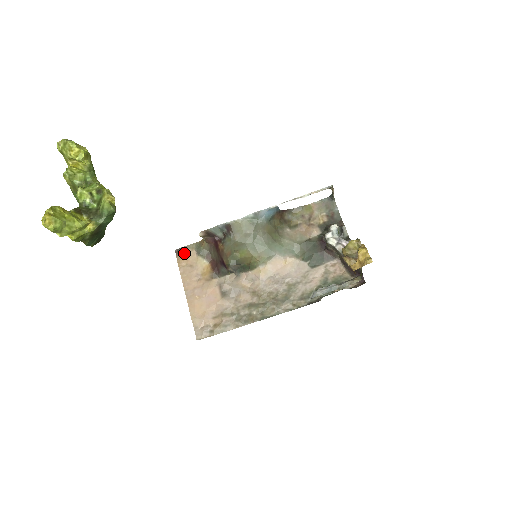
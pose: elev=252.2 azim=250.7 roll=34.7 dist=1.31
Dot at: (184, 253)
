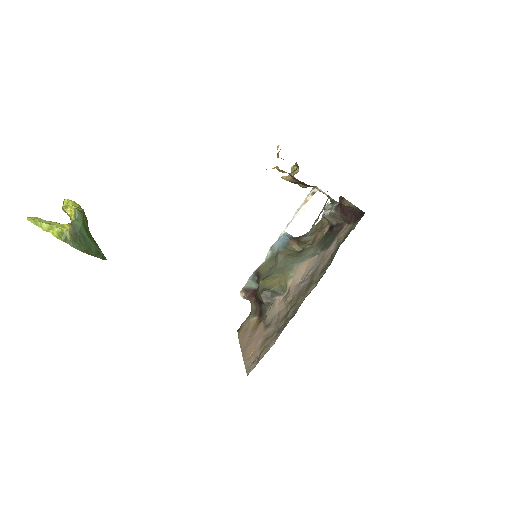
Dot at: (242, 326)
